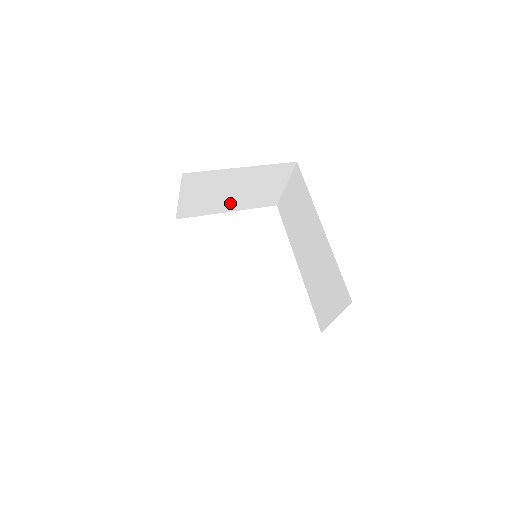
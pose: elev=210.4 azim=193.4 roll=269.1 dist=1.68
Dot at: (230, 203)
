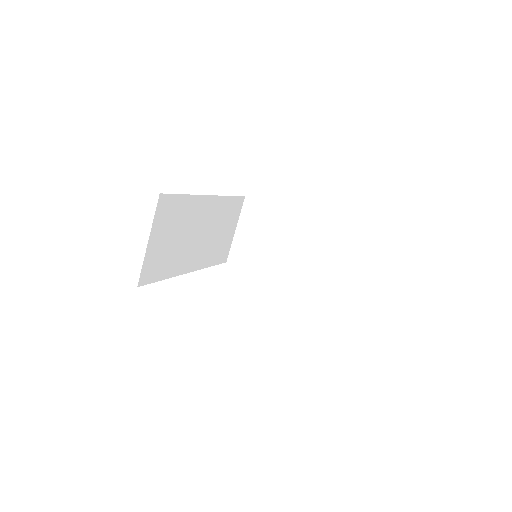
Dot at: (279, 267)
